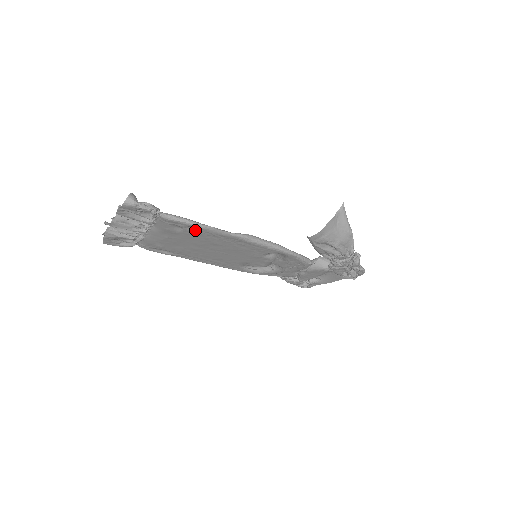
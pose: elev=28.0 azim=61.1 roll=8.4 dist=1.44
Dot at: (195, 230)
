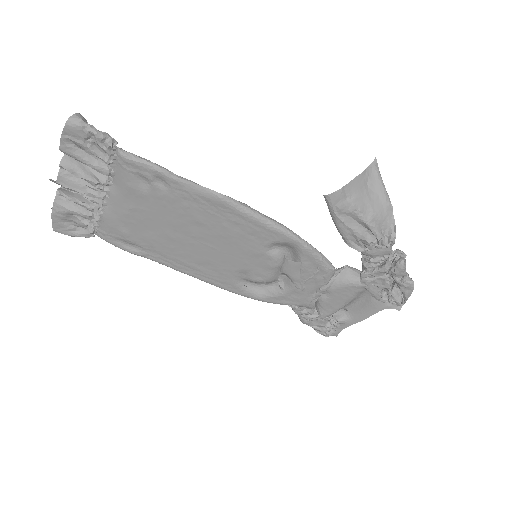
Dot at: (167, 187)
